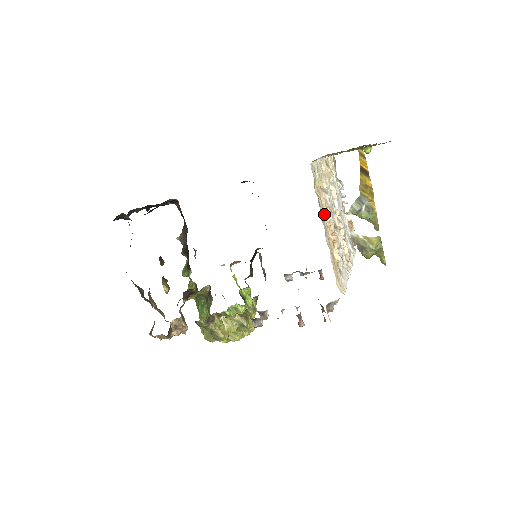
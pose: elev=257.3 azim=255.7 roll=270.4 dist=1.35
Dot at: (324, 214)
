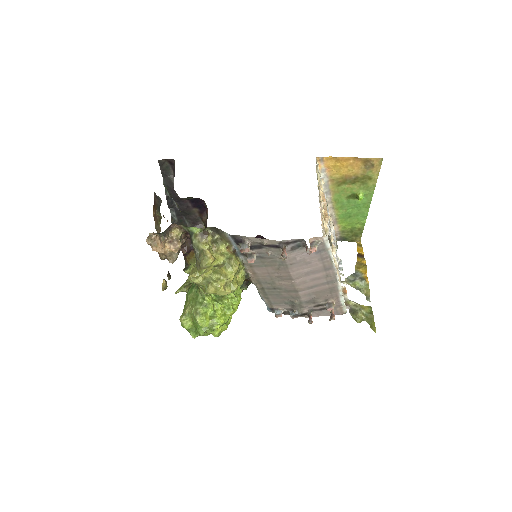
Dot at: (320, 196)
